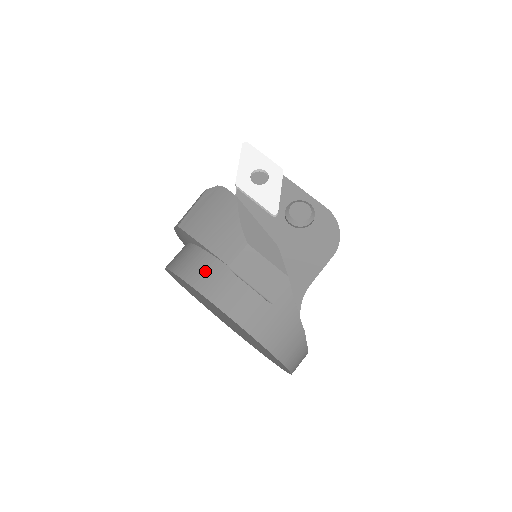
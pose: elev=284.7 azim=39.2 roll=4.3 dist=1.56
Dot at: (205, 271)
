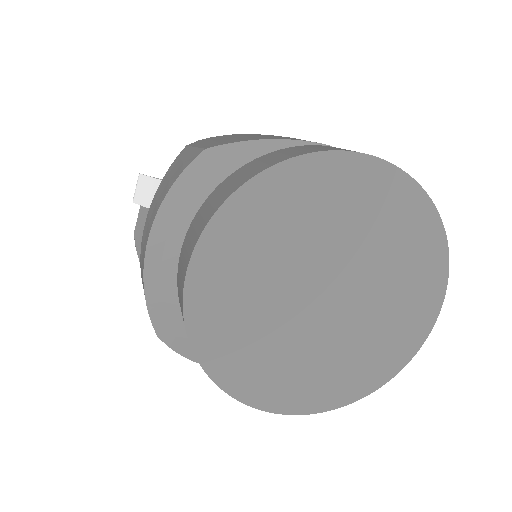
Dot at: (317, 147)
